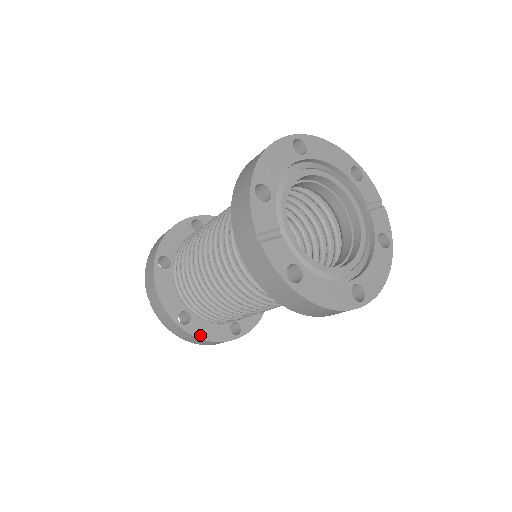
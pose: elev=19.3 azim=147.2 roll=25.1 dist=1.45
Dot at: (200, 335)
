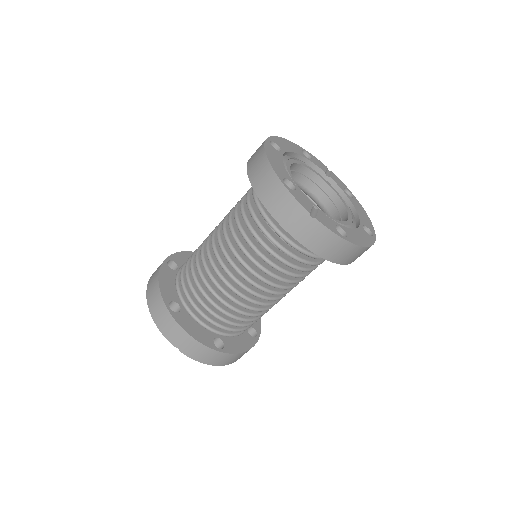
Dot at: (237, 350)
